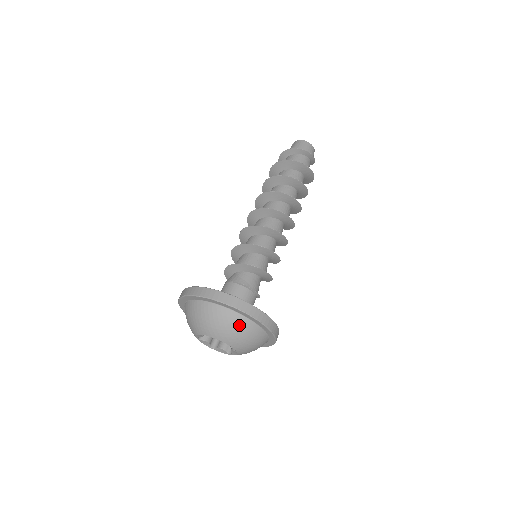
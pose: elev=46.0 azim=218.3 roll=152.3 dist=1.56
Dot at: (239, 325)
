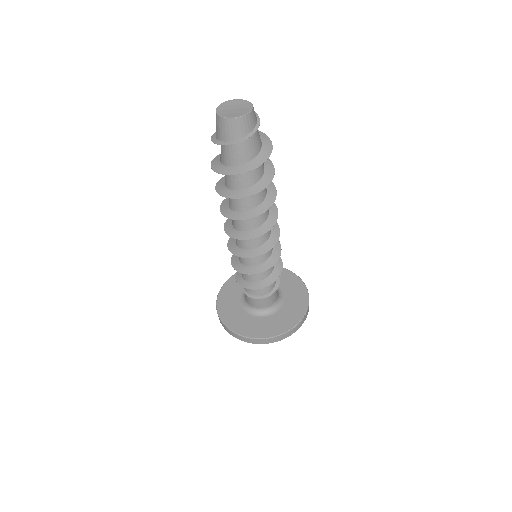
Dot at: occluded
